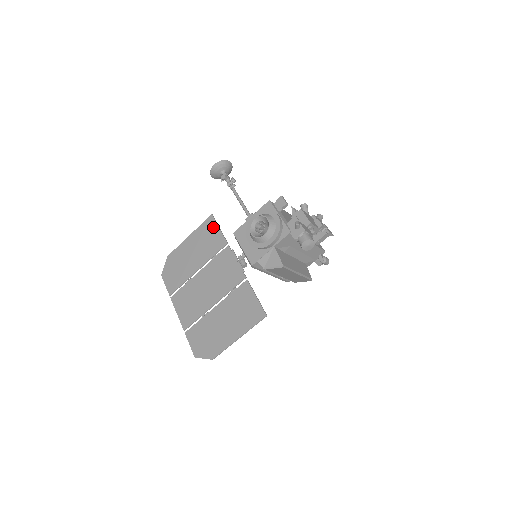
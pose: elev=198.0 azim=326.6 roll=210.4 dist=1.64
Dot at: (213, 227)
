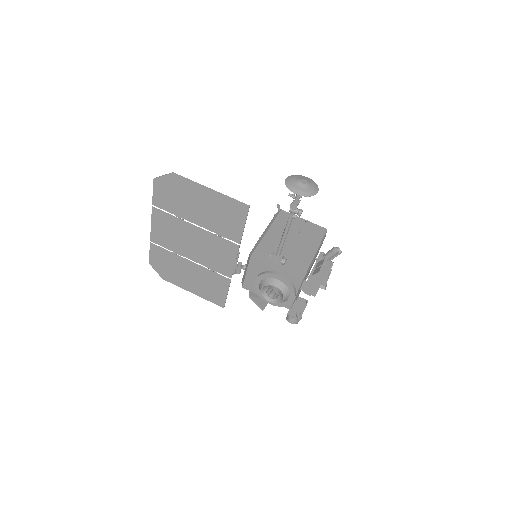
Dot at: (240, 218)
